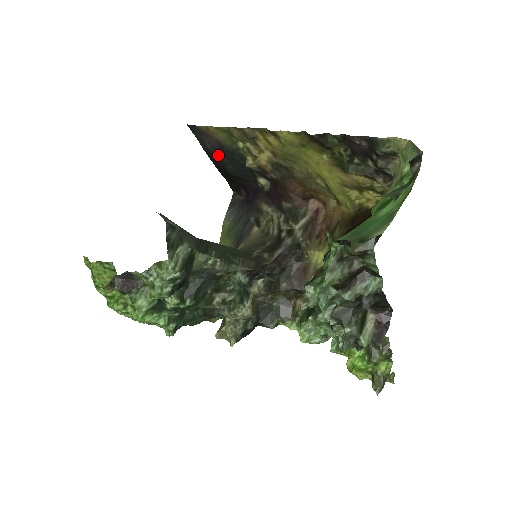
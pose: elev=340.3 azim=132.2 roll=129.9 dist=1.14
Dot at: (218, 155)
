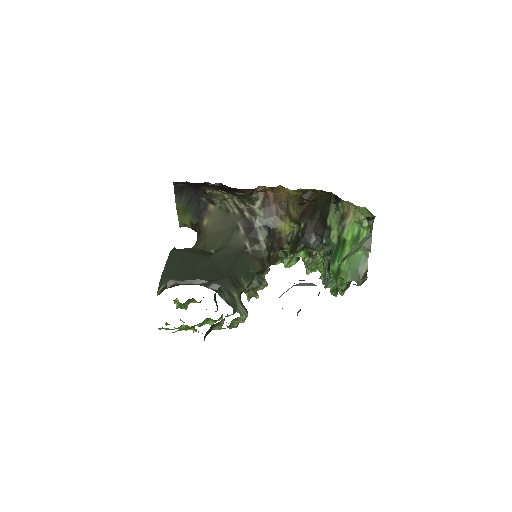
Dot at: occluded
